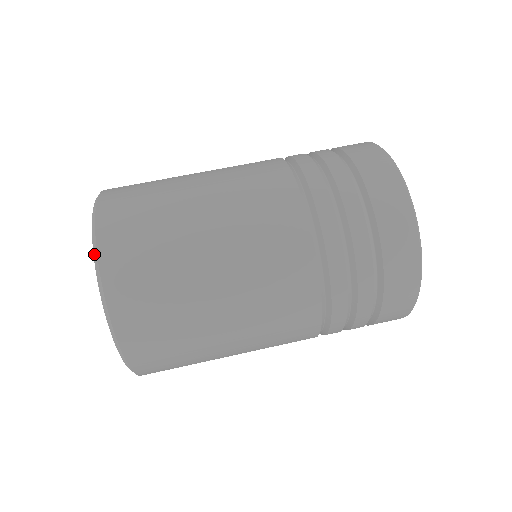
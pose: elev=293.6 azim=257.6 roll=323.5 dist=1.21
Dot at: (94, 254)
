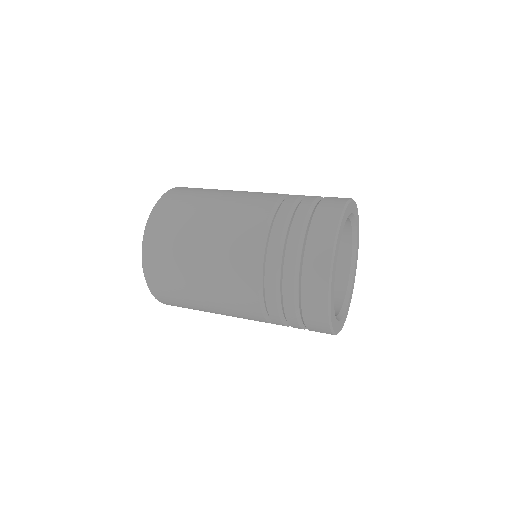
Dot at: (159, 199)
